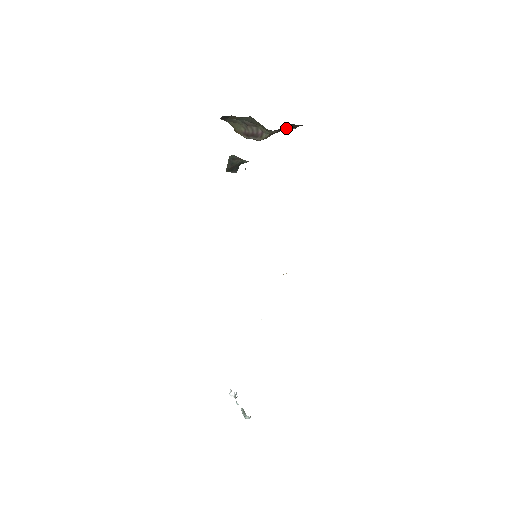
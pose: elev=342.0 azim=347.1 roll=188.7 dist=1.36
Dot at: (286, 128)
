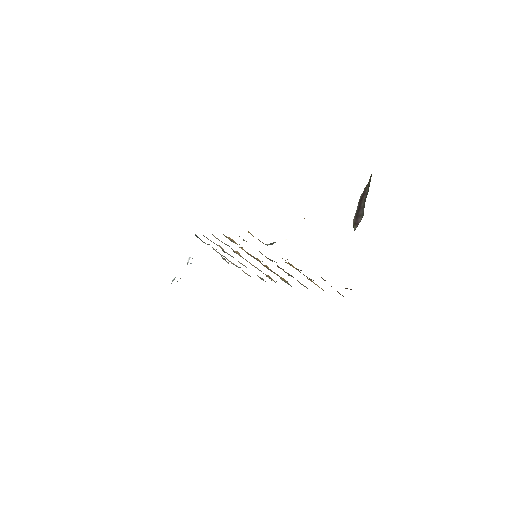
Dot at: occluded
